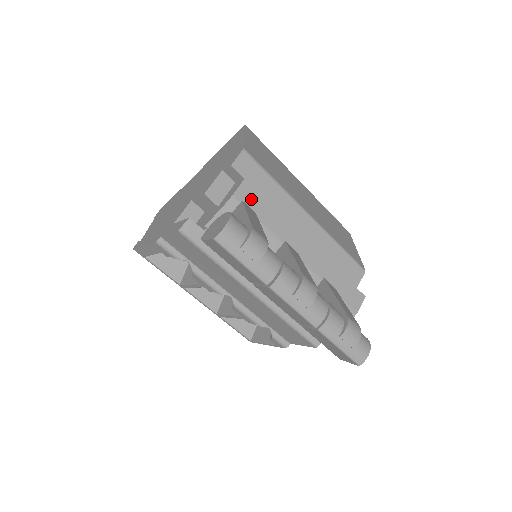
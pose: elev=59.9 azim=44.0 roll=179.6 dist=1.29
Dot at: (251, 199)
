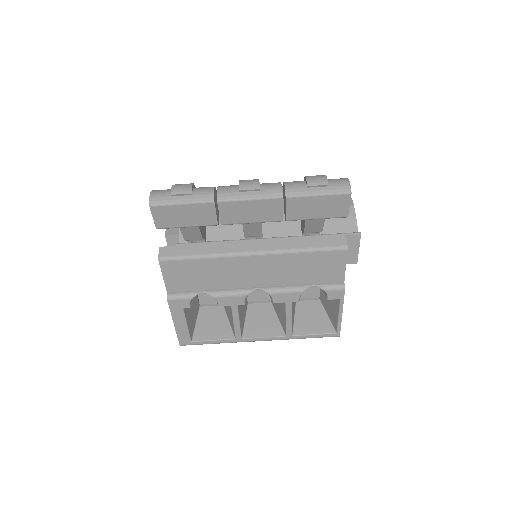
Dot at: occluded
